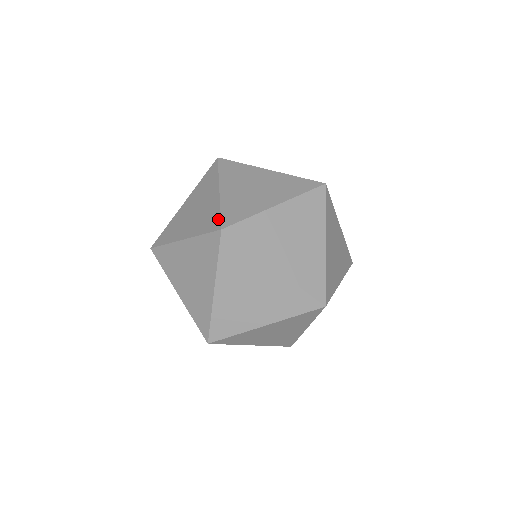
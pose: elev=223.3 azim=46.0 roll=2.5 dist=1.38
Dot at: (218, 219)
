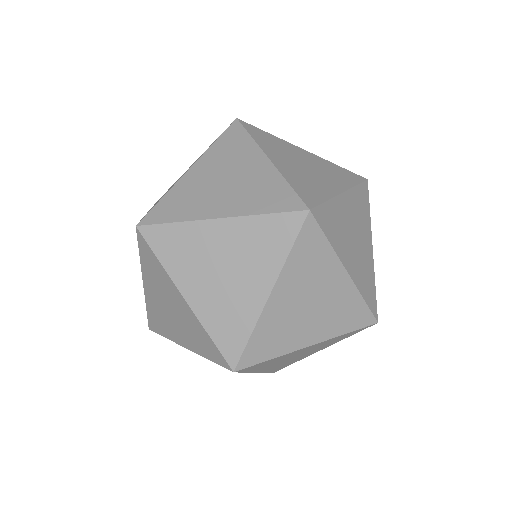
Dot at: (293, 196)
